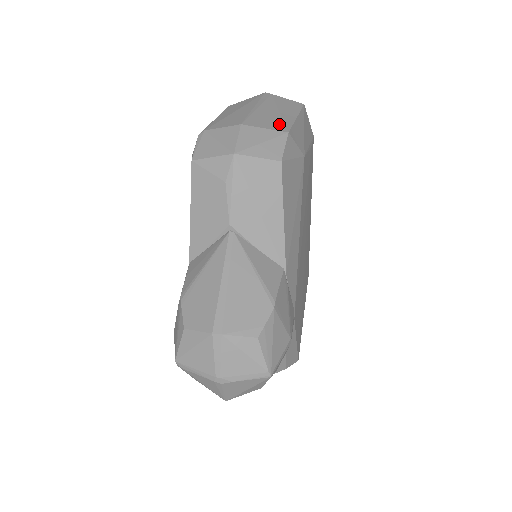
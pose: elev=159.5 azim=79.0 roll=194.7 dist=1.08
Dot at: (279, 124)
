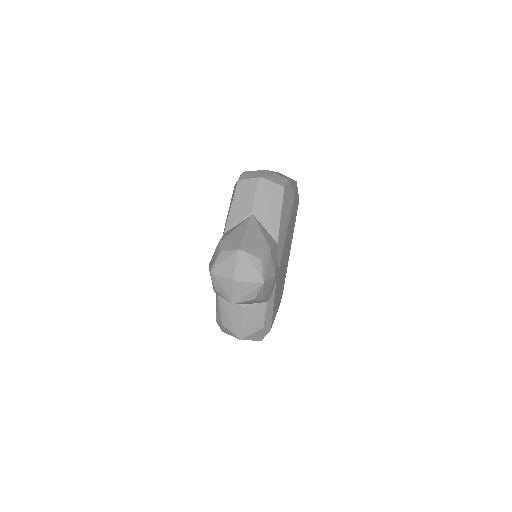
Dot at: (284, 176)
